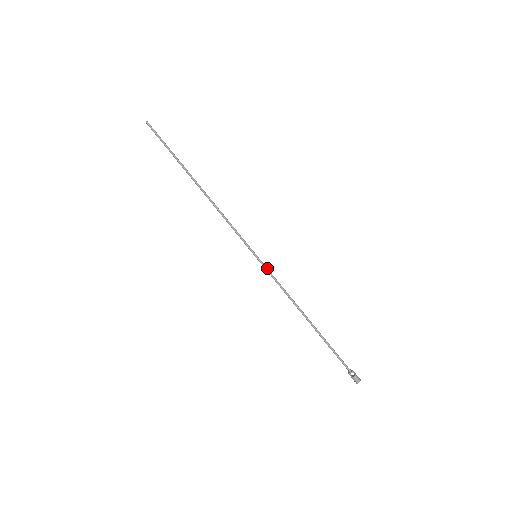
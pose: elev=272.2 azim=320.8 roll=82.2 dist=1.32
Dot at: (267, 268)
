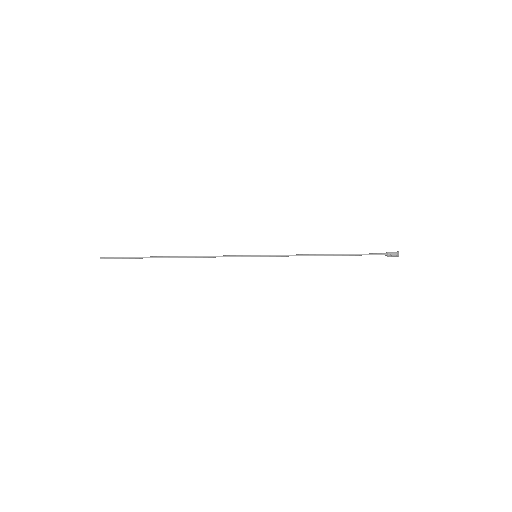
Dot at: (270, 255)
